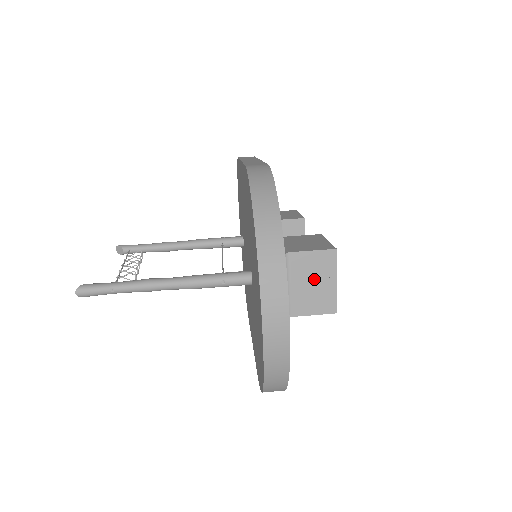
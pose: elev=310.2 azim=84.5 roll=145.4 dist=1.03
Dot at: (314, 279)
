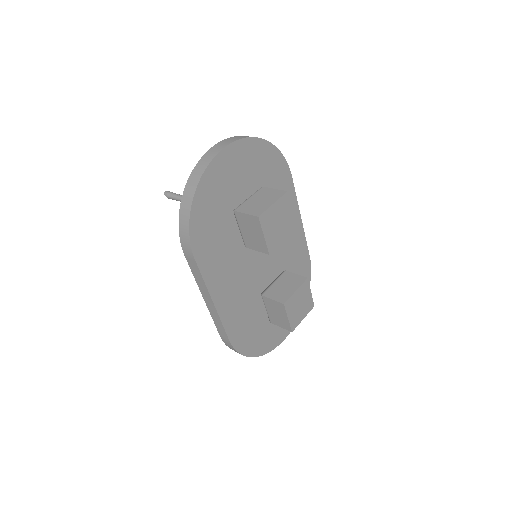
Dot at: (263, 199)
